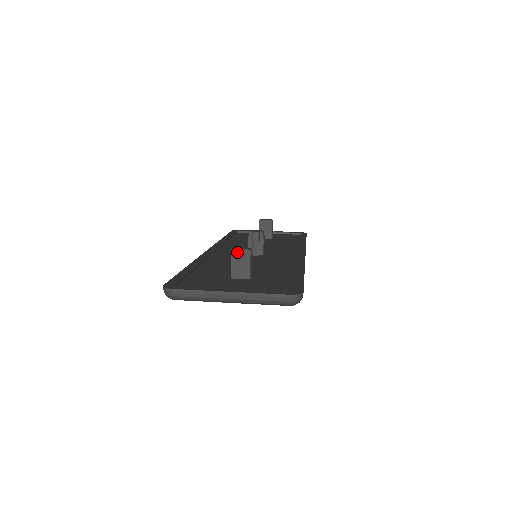
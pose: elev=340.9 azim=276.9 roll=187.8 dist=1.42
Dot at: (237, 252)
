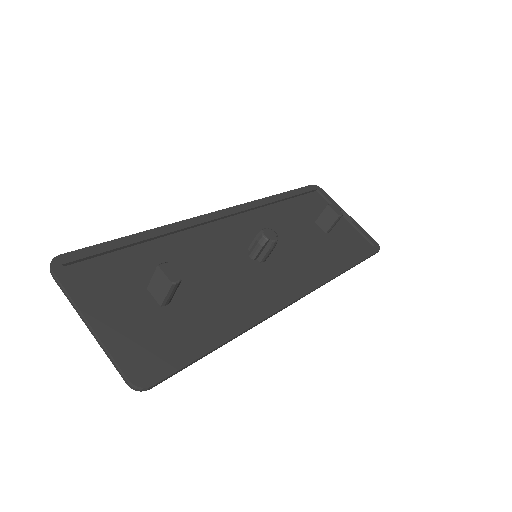
Dot at: (161, 273)
